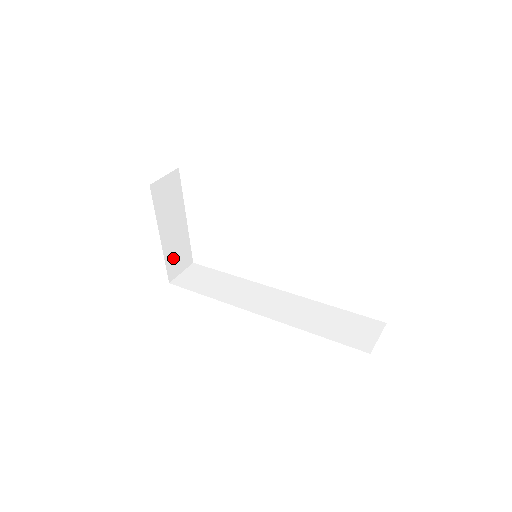
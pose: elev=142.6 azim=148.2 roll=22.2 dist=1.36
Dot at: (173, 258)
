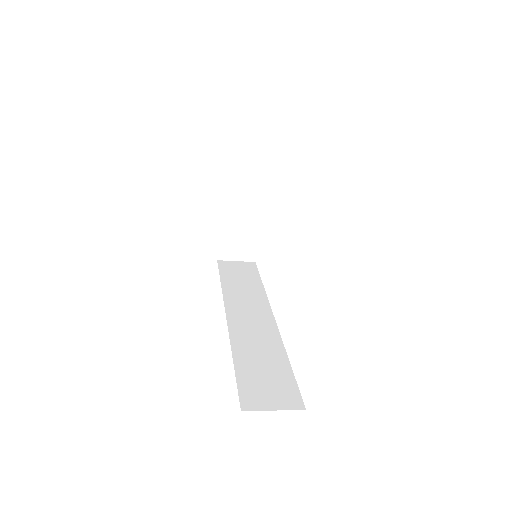
Dot at: (231, 239)
